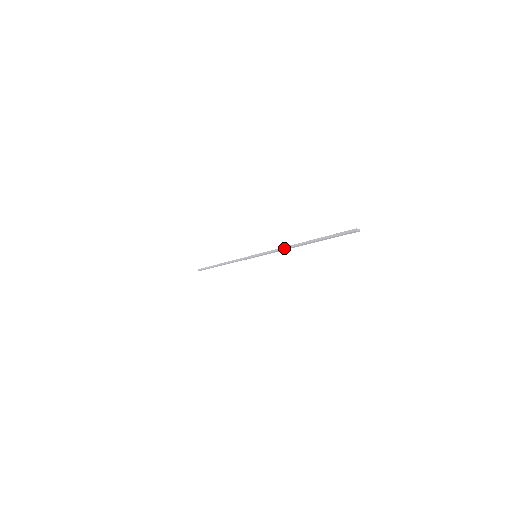
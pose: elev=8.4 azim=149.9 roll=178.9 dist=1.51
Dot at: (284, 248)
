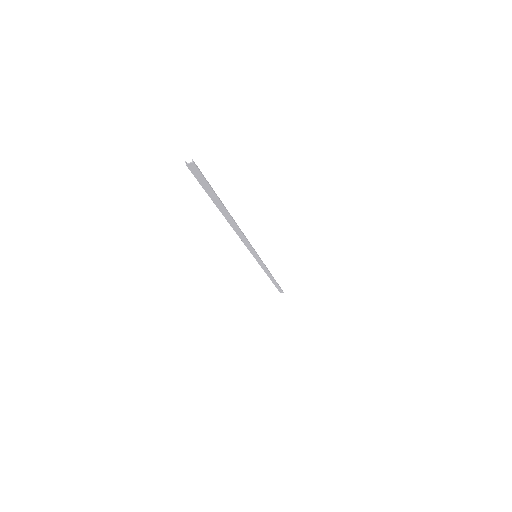
Dot at: (237, 234)
